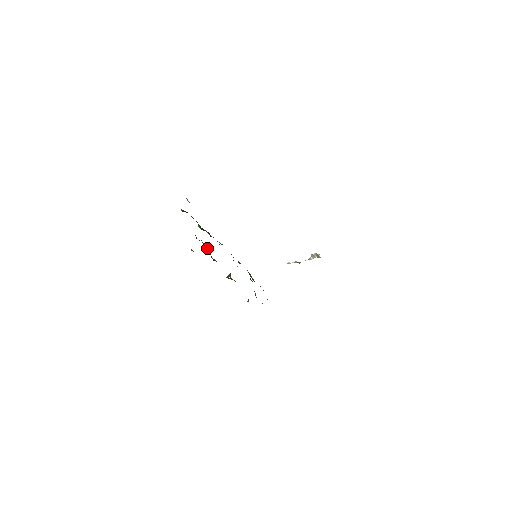
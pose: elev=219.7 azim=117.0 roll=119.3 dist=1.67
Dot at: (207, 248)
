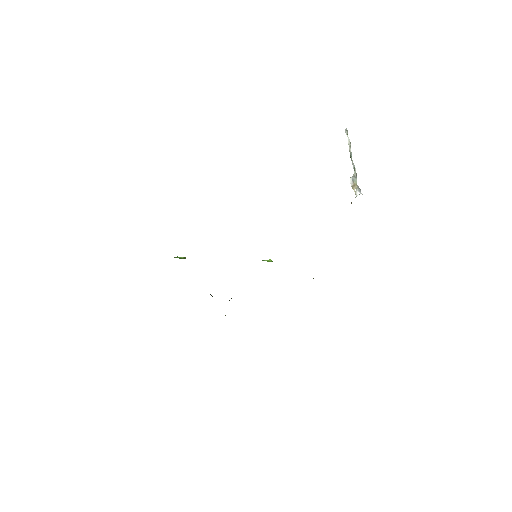
Dot at: occluded
